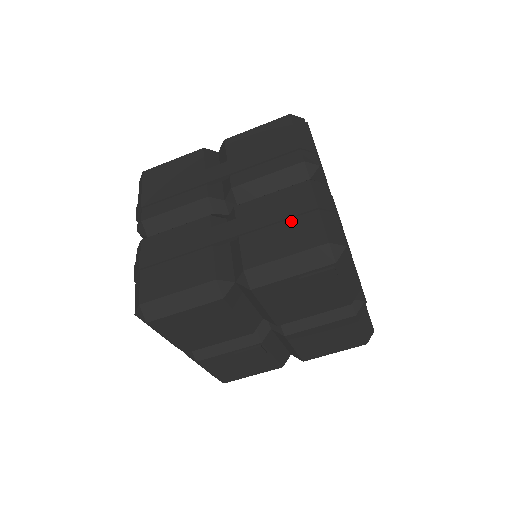
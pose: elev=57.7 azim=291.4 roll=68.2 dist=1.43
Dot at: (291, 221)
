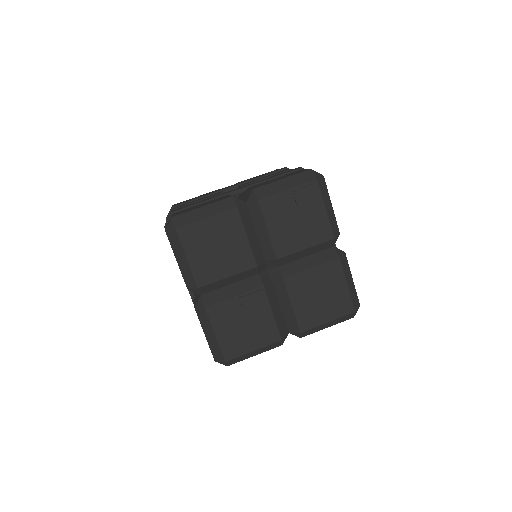
Dot at: (284, 175)
